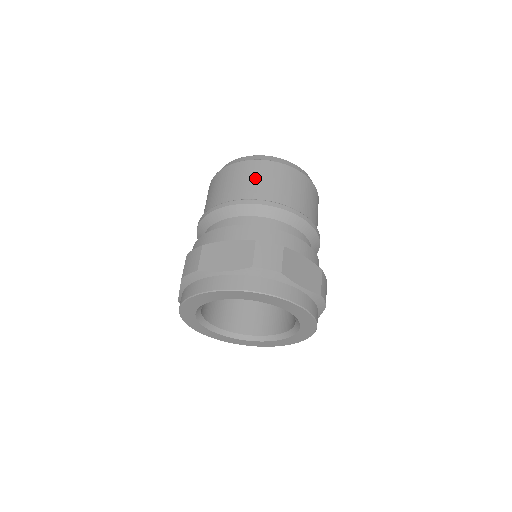
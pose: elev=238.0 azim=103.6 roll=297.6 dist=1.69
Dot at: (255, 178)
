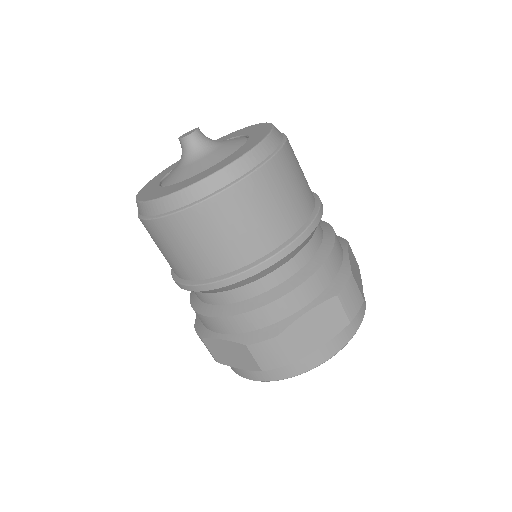
Dot at: (185, 248)
